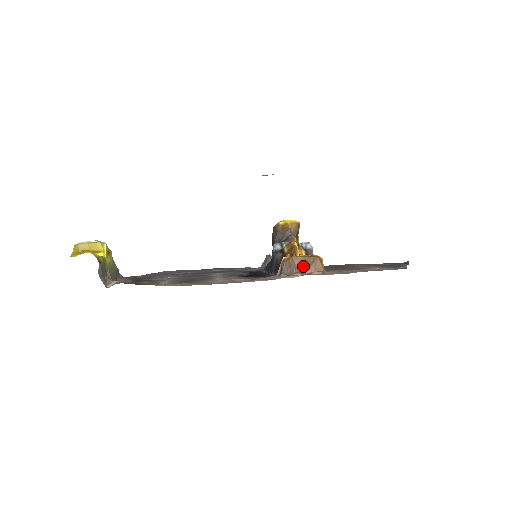
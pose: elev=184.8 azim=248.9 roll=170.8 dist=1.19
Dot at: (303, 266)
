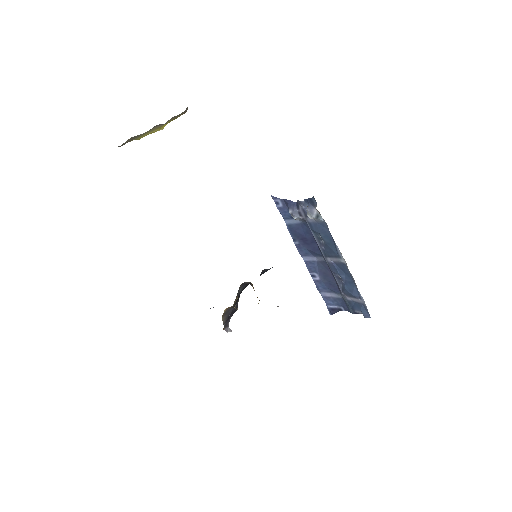
Dot at: occluded
